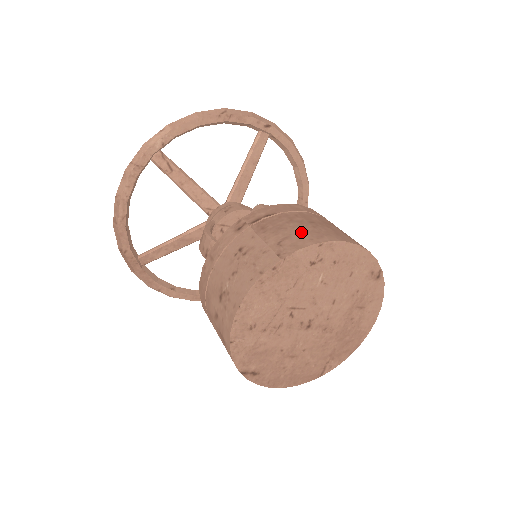
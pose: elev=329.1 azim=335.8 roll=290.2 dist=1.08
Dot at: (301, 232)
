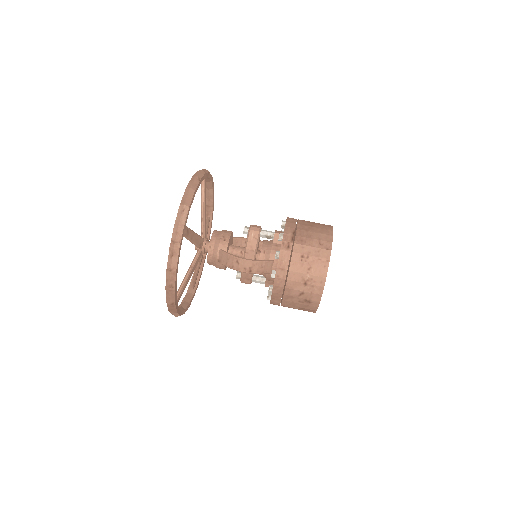
Dot at: (320, 234)
